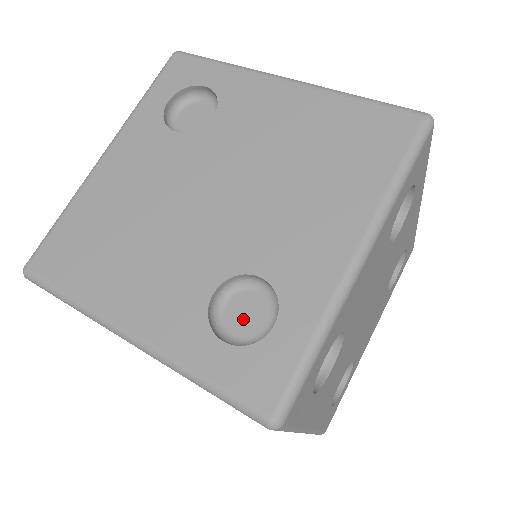
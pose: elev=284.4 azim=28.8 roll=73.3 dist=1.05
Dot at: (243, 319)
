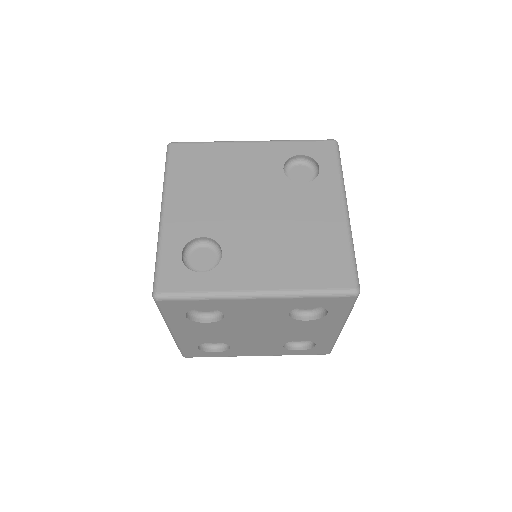
Dot at: (199, 258)
